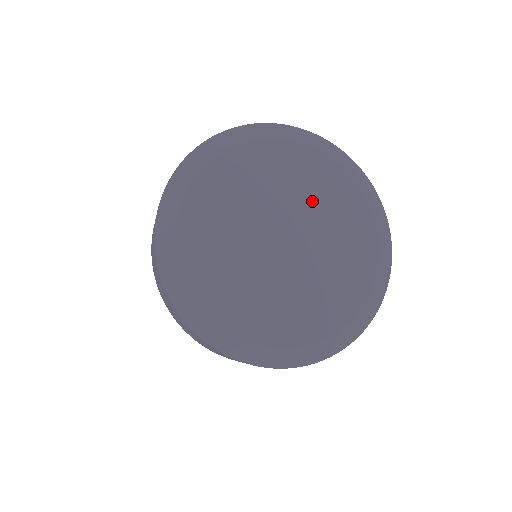
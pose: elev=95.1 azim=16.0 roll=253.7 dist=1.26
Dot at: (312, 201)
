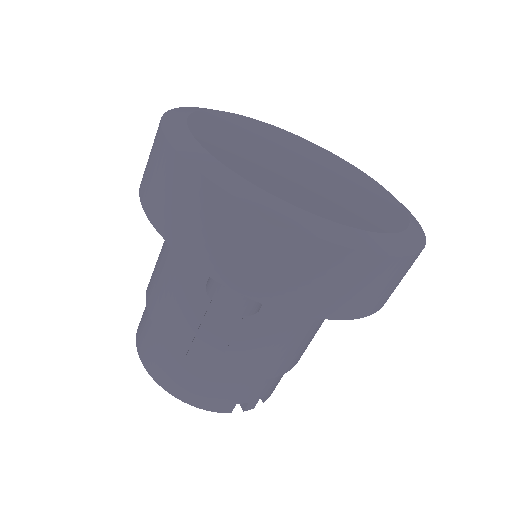
Dot at: (315, 157)
